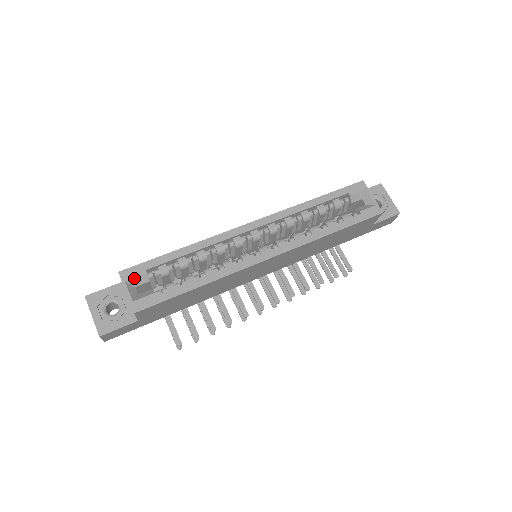
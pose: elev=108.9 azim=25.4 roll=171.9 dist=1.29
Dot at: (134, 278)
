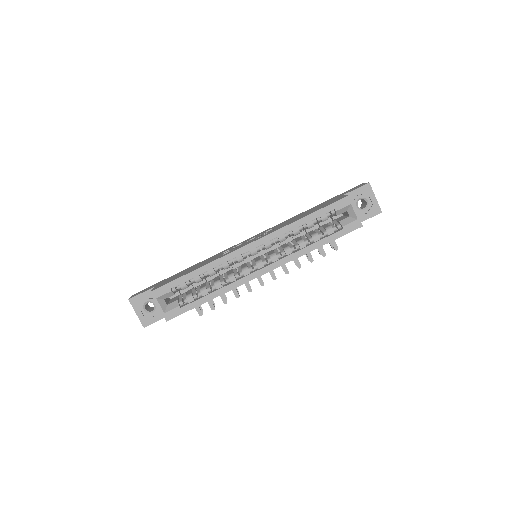
Dot at: (163, 295)
